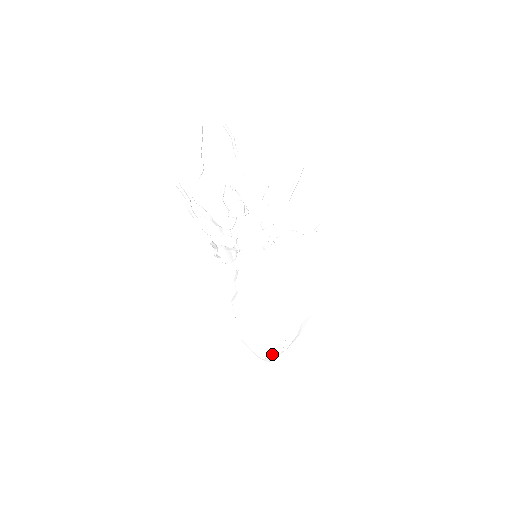
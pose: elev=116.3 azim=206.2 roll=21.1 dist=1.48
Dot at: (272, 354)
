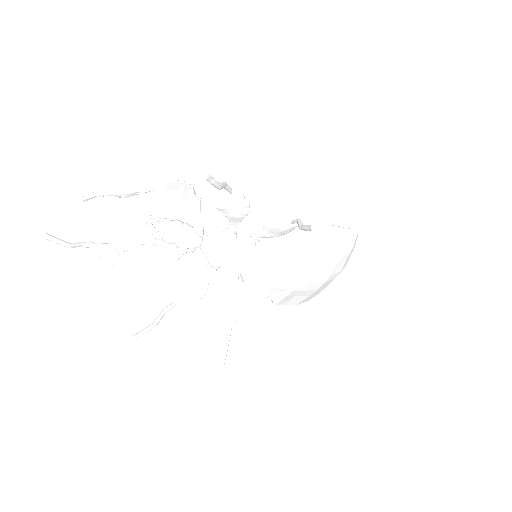
Dot at: occluded
